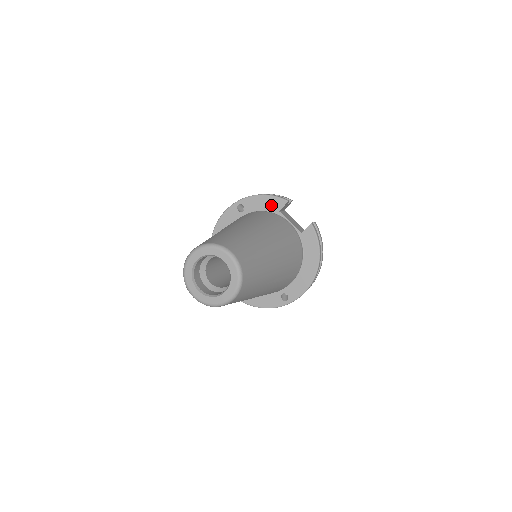
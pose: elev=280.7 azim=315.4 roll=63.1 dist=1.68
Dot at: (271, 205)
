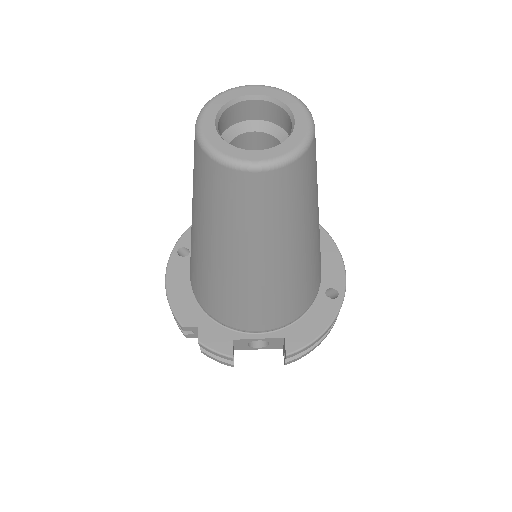
Dot at: occluded
